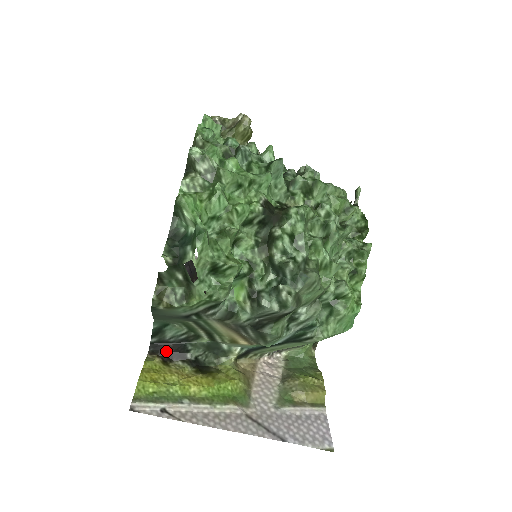
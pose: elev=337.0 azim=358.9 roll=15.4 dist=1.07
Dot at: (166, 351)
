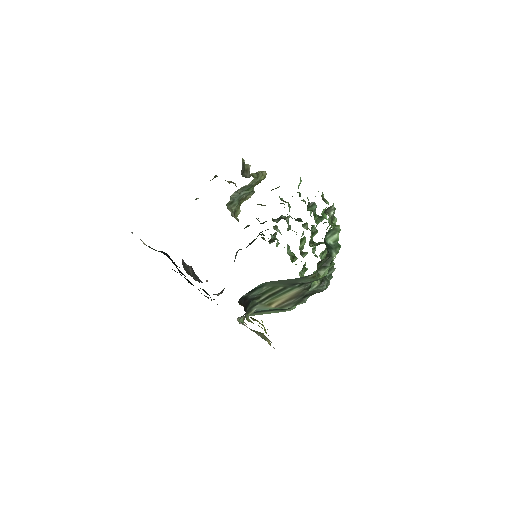
Dot at: (244, 304)
